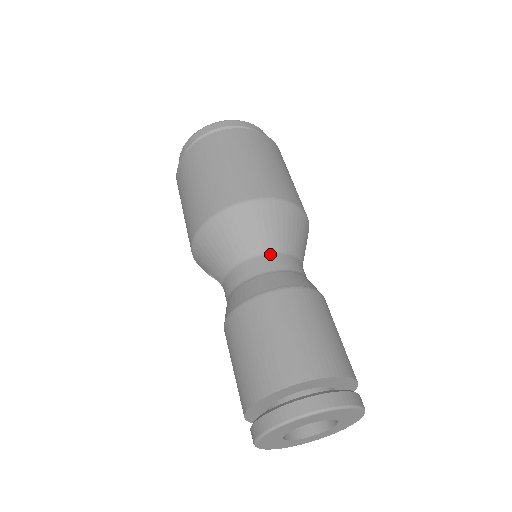
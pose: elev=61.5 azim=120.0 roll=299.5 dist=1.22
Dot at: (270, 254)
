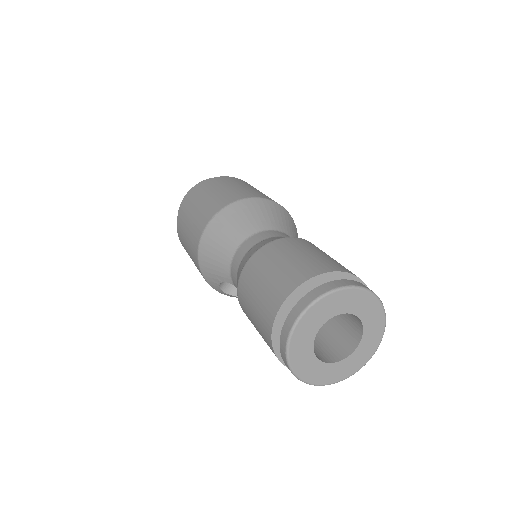
Dot at: (258, 233)
